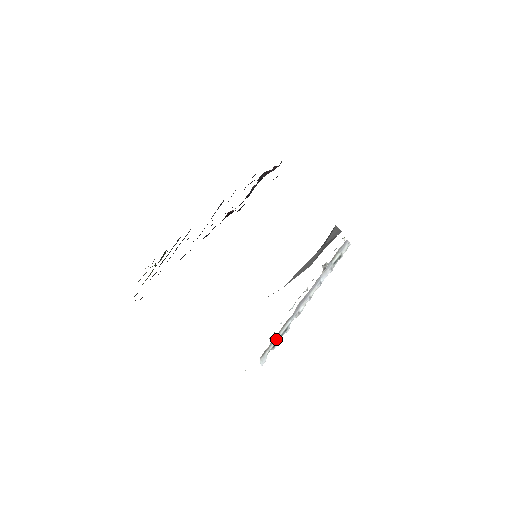
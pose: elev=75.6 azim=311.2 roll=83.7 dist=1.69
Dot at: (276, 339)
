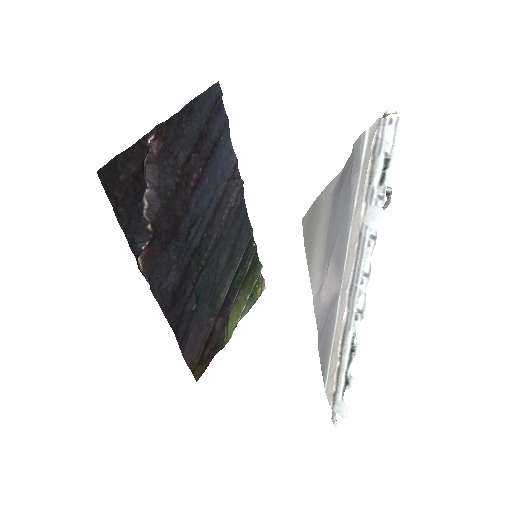
Dot at: (343, 371)
